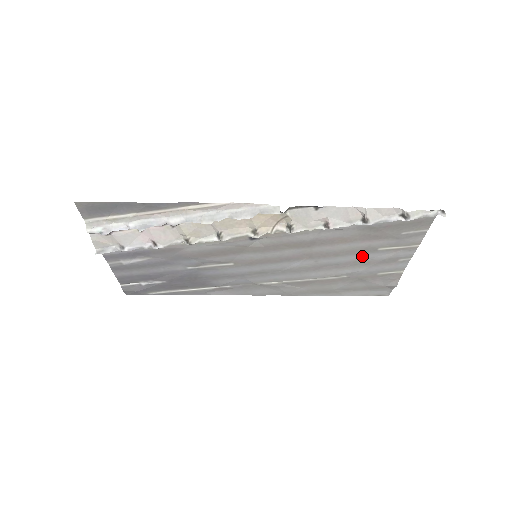
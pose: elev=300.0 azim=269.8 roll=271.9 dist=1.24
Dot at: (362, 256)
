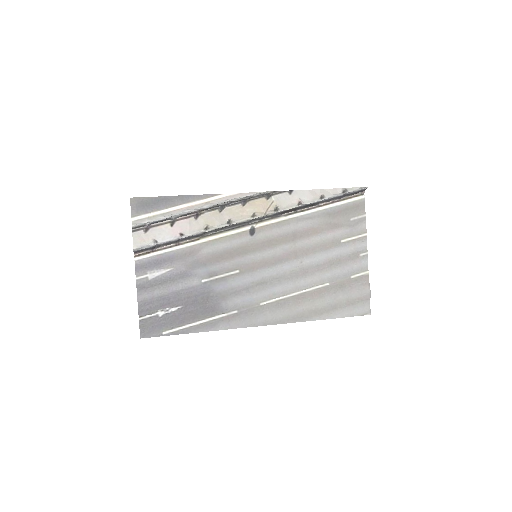
Dot at: (333, 252)
